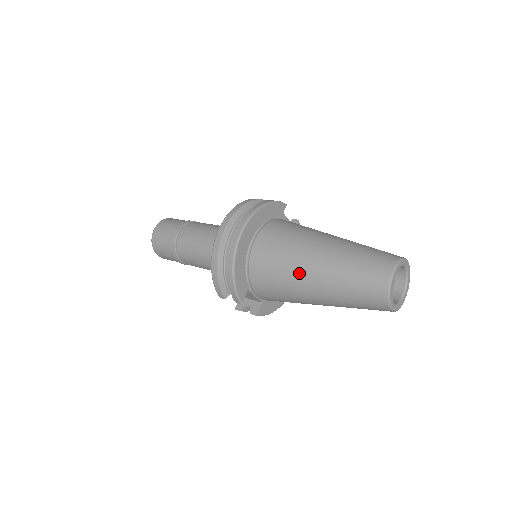
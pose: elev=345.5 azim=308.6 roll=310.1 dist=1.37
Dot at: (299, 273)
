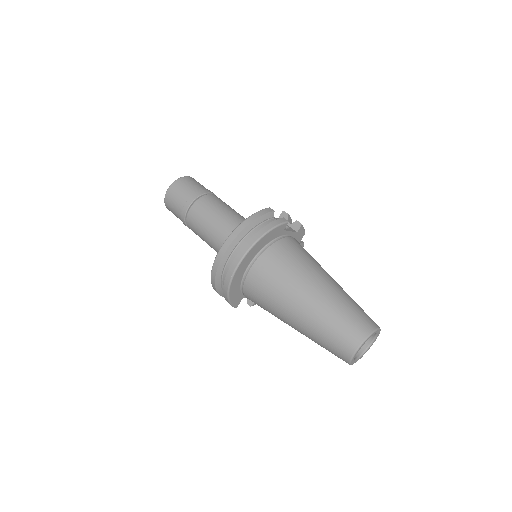
Dot at: (283, 314)
